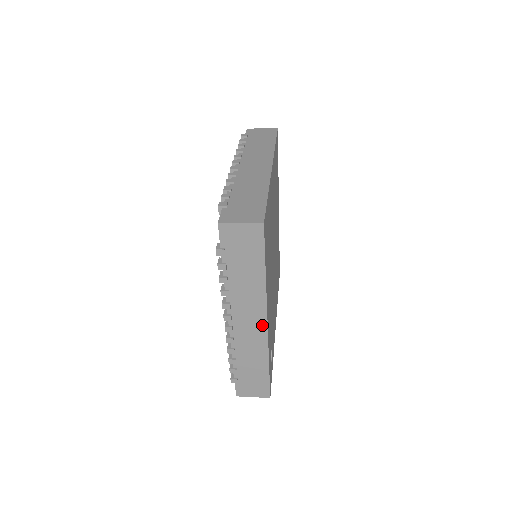
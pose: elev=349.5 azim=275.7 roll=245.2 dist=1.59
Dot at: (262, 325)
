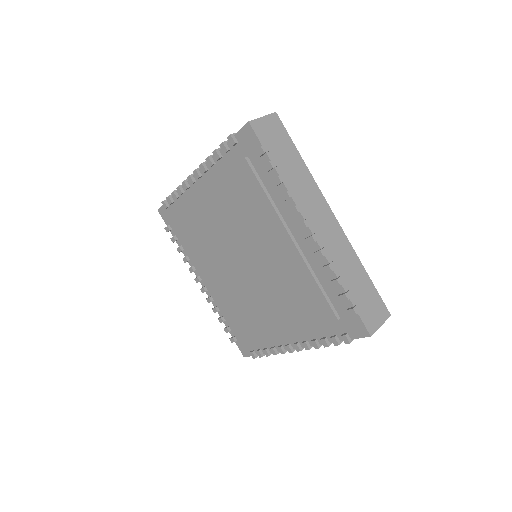
Dot at: occluded
